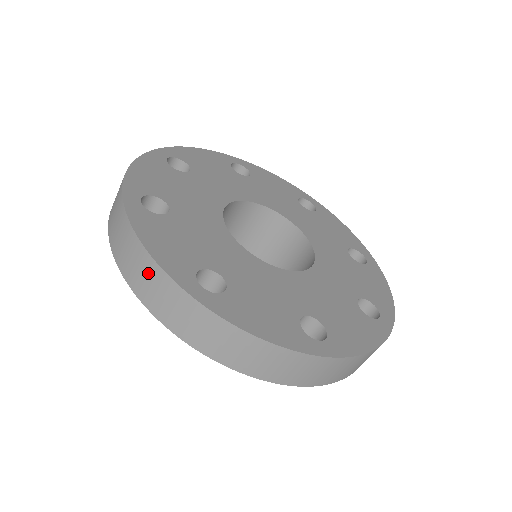
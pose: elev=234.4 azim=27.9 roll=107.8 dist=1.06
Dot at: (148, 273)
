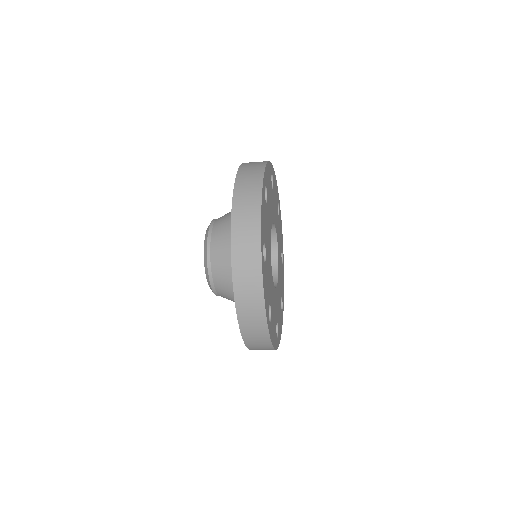
Dot at: (266, 349)
